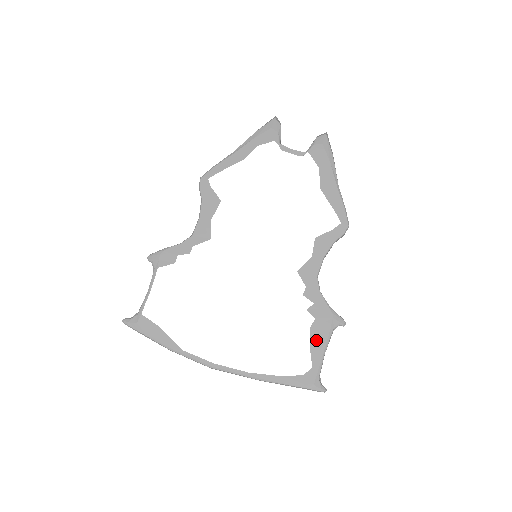
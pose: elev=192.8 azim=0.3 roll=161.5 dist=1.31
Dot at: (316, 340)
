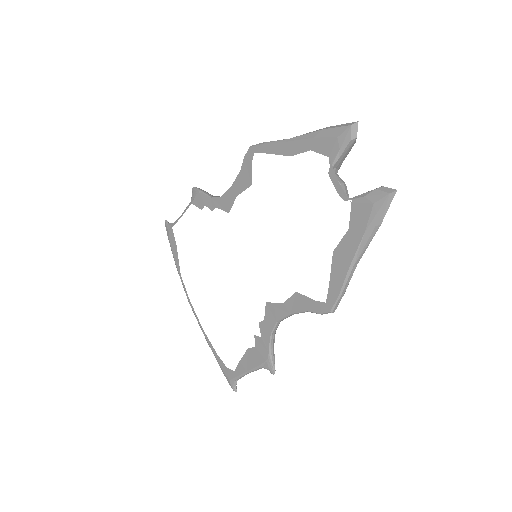
Dot at: (247, 360)
